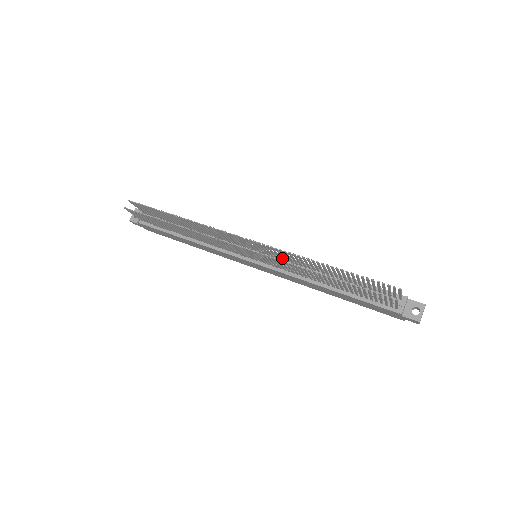
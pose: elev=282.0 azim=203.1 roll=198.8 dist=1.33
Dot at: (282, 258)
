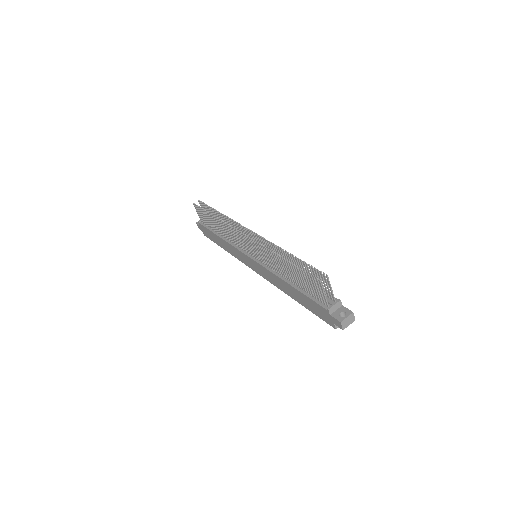
Dot at: occluded
